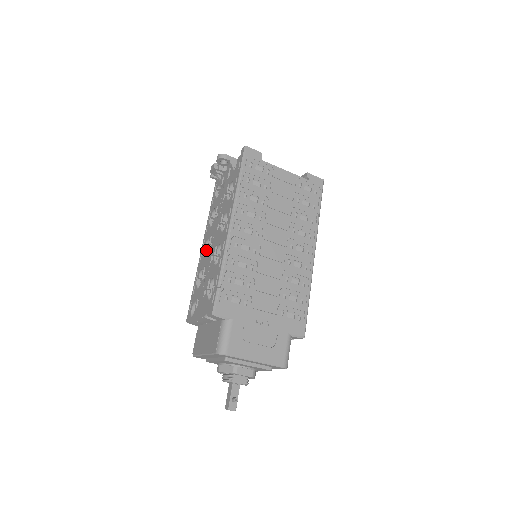
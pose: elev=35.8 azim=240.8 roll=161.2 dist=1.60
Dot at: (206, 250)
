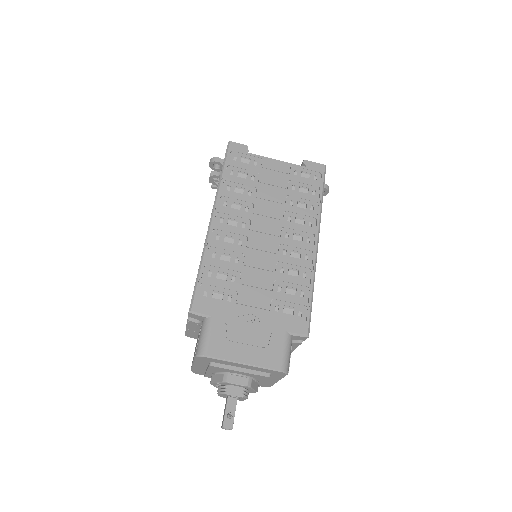
Dot at: occluded
